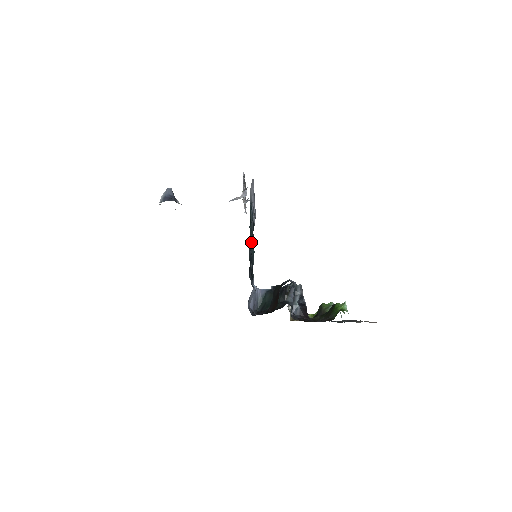
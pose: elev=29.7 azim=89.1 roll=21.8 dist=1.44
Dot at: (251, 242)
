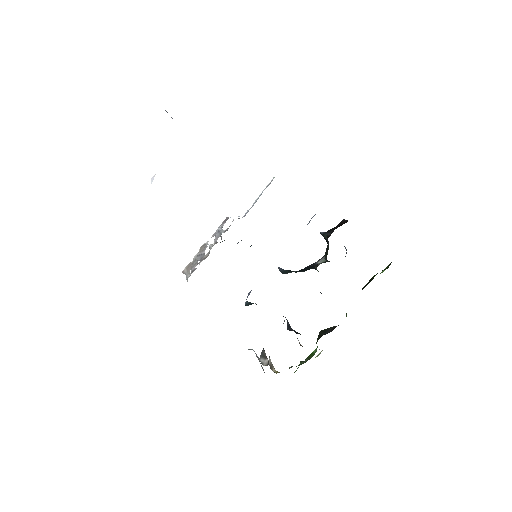
Dot at: occluded
